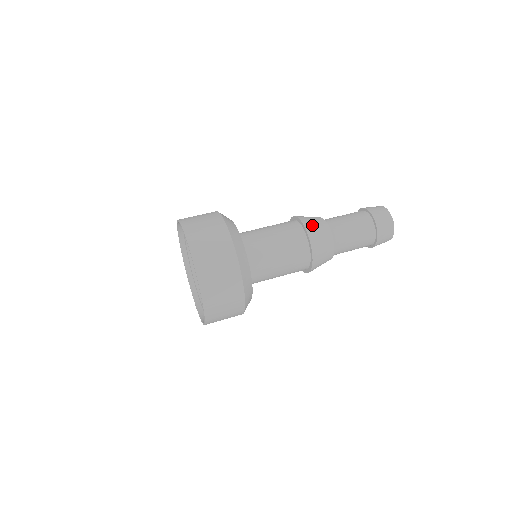
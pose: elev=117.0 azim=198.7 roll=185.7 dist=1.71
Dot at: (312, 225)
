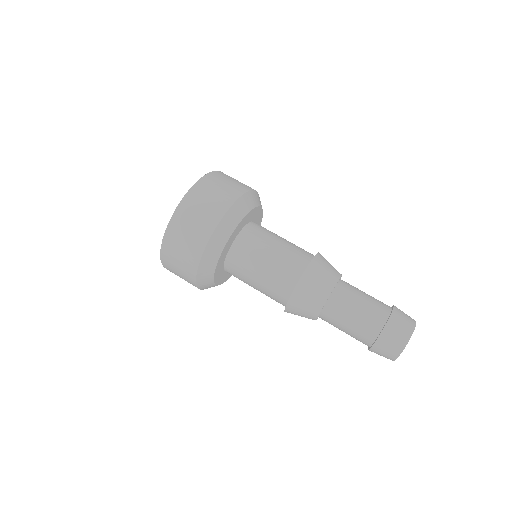
Dot at: (310, 284)
